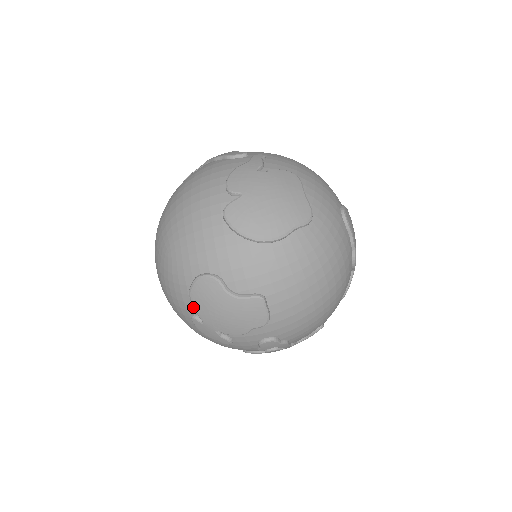
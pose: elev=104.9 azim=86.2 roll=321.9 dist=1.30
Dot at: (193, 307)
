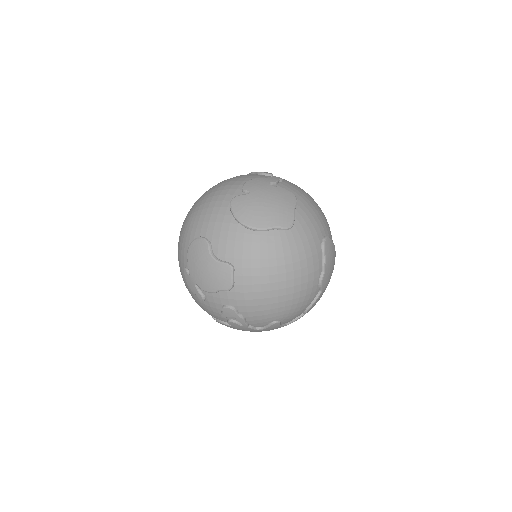
Dot at: occluded
